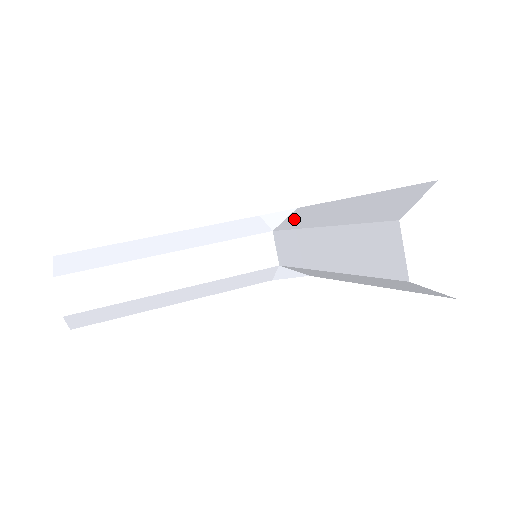
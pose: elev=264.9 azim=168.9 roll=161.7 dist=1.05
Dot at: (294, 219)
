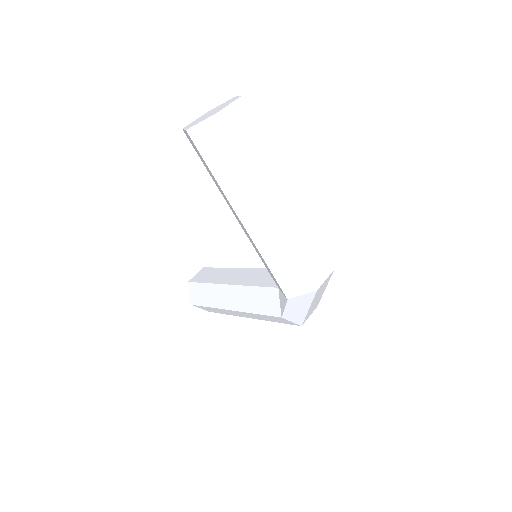
Dot at: occluded
